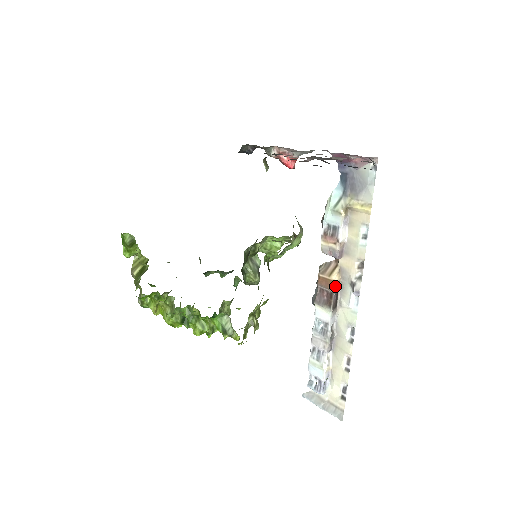
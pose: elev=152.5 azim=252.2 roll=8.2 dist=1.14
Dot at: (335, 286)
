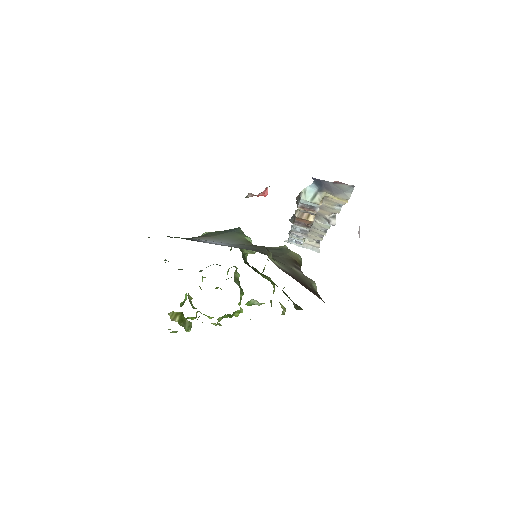
Dot at: occluded
